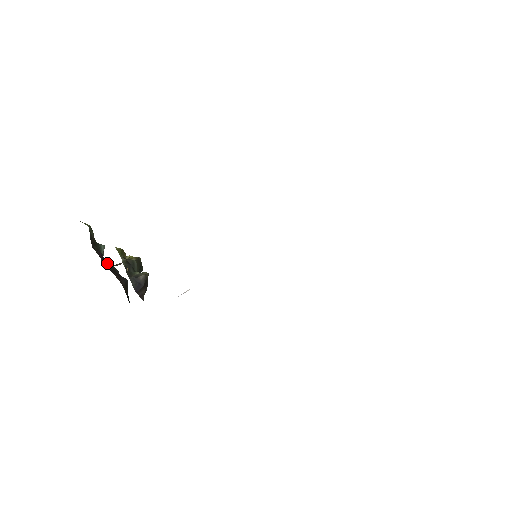
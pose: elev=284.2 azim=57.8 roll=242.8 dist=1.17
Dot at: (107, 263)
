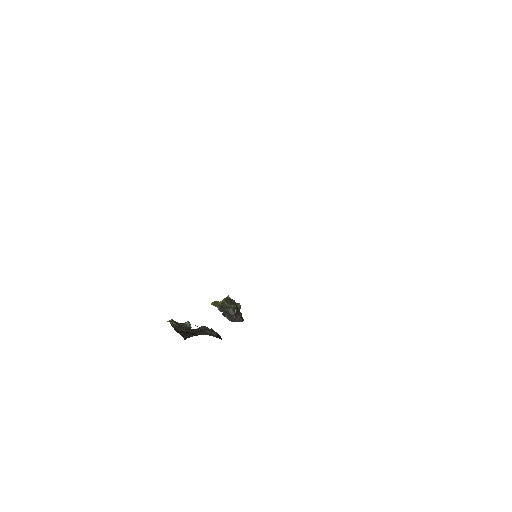
Dot at: (193, 331)
